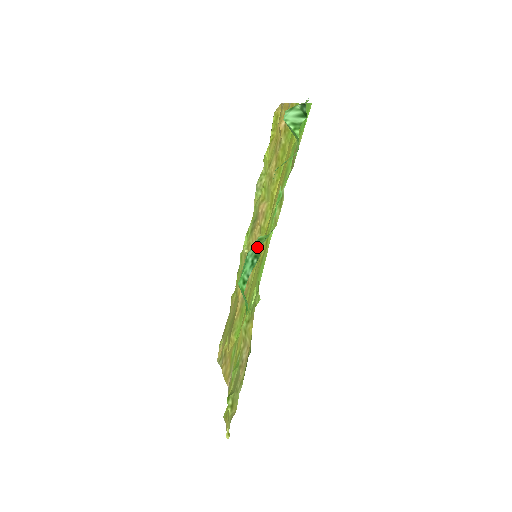
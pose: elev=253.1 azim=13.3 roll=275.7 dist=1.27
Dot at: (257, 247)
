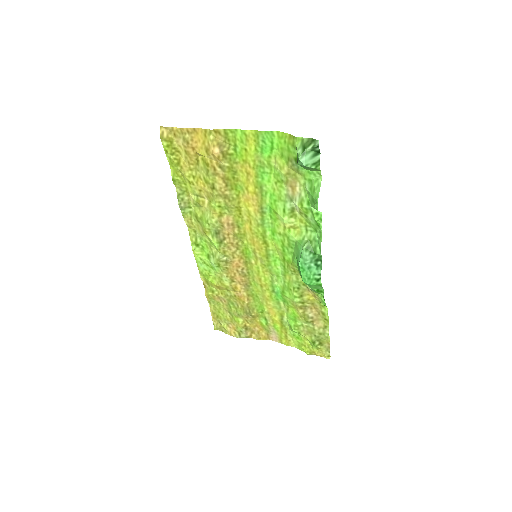
Dot at: (314, 254)
